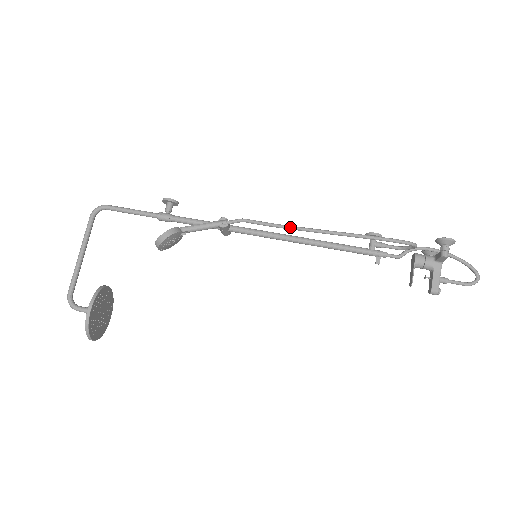
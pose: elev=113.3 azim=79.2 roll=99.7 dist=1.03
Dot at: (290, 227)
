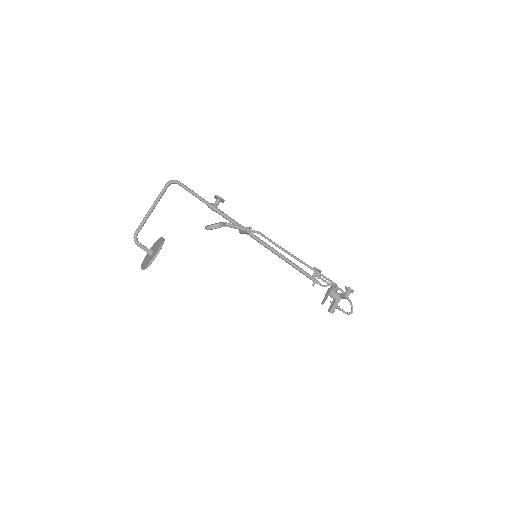
Dot at: (283, 249)
